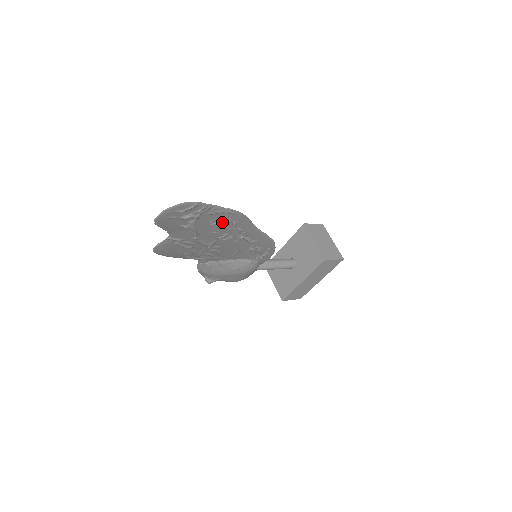
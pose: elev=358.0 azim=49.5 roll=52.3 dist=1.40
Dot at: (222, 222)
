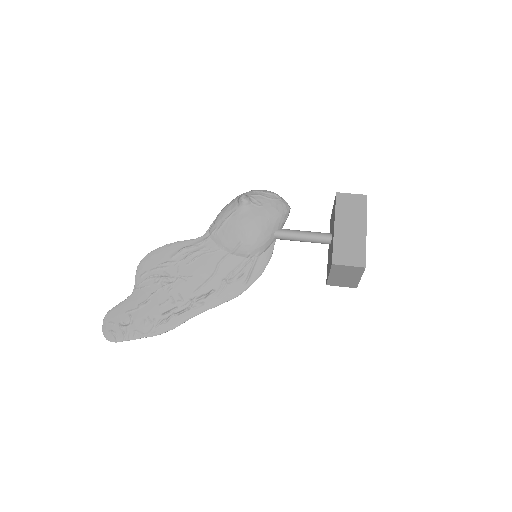
Dot at: (155, 322)
